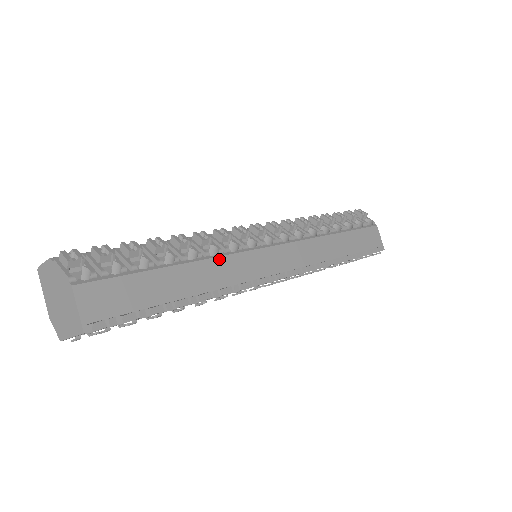
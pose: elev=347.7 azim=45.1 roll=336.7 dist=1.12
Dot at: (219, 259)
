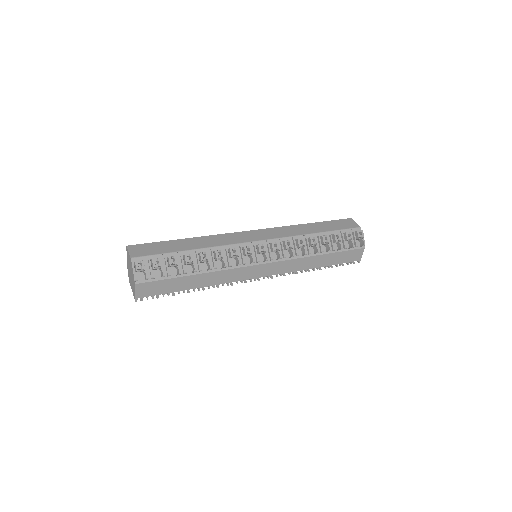
Dot at: (222, 271)
